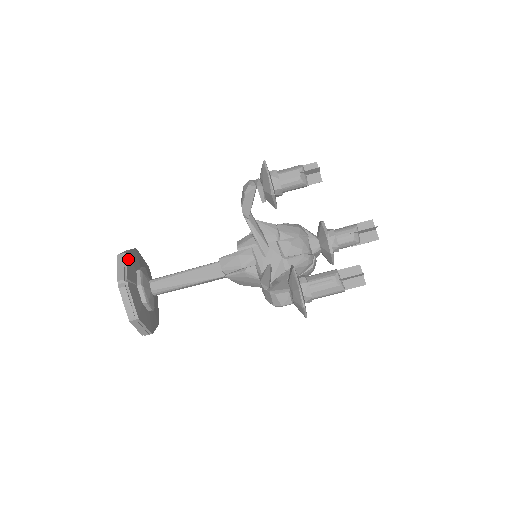
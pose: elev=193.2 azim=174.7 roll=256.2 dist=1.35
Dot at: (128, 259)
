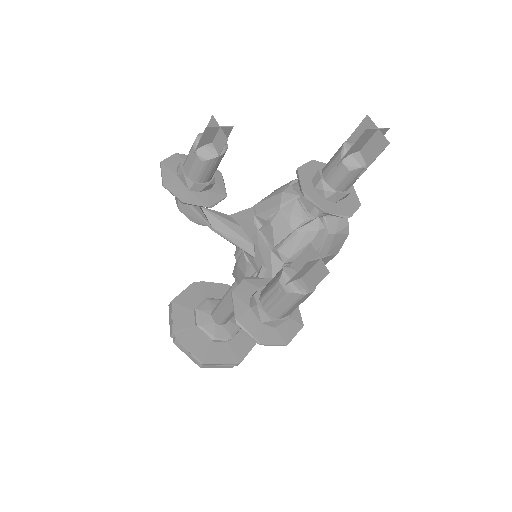
Dot at: (175, 307)
